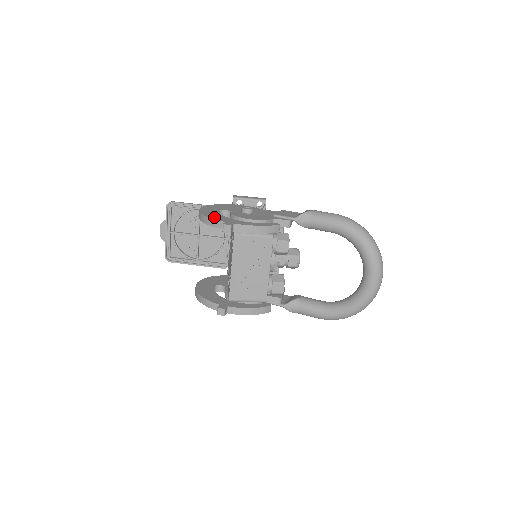
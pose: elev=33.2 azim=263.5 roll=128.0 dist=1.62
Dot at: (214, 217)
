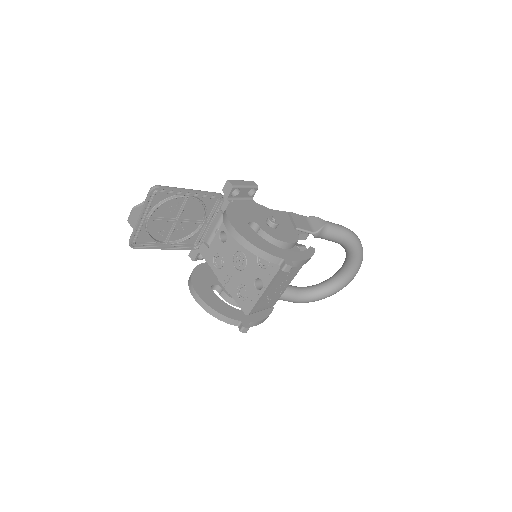
Dot at: (265, 248)
